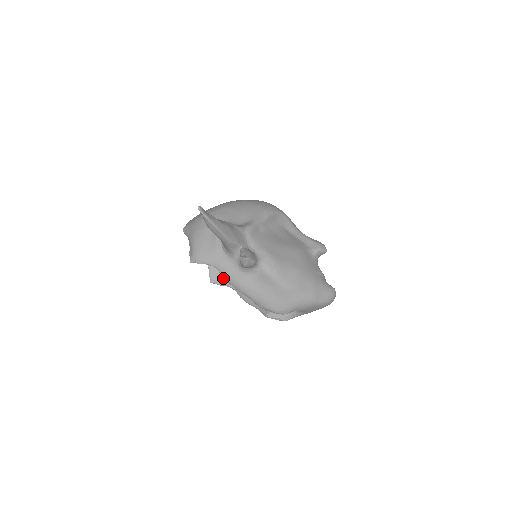
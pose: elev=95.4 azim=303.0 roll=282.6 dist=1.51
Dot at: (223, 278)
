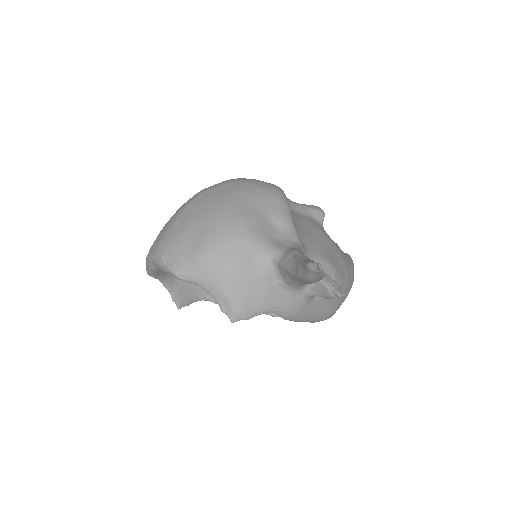
Dot at: (192, 295)
